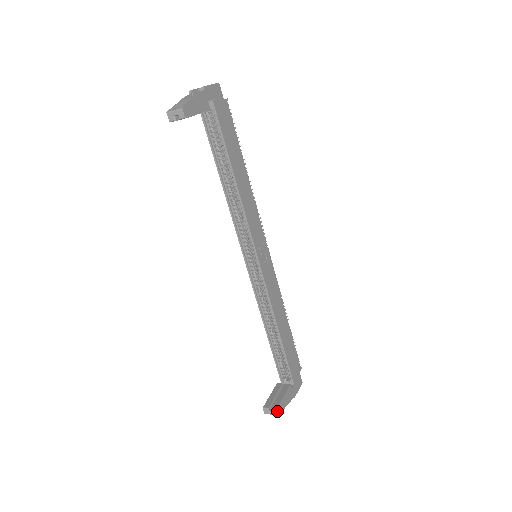
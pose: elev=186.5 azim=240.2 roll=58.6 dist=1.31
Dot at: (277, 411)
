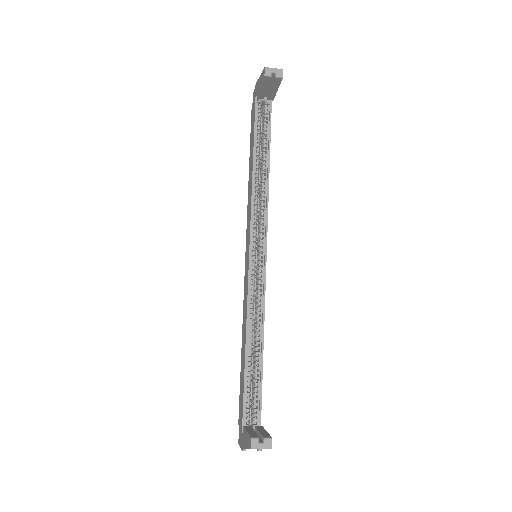
Dot at: (271, 441)
